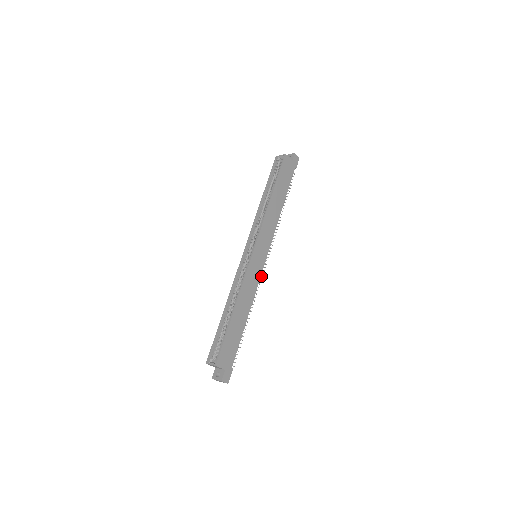
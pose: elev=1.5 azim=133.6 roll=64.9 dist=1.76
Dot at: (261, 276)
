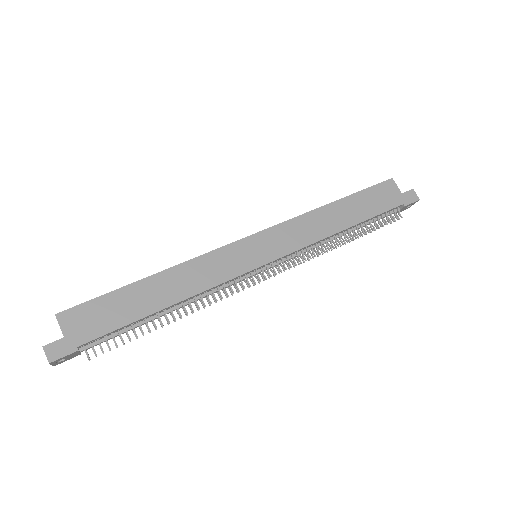
Dot at: occluded
